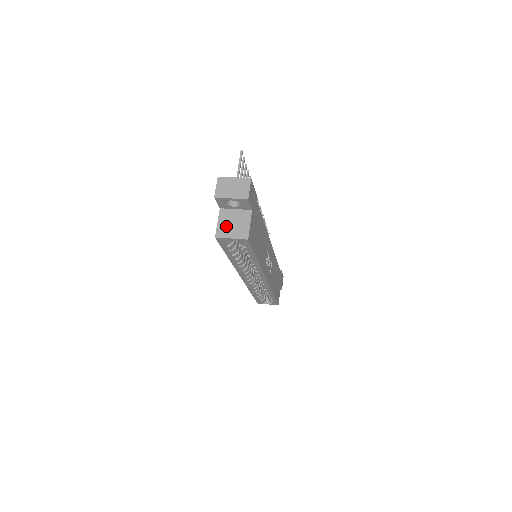
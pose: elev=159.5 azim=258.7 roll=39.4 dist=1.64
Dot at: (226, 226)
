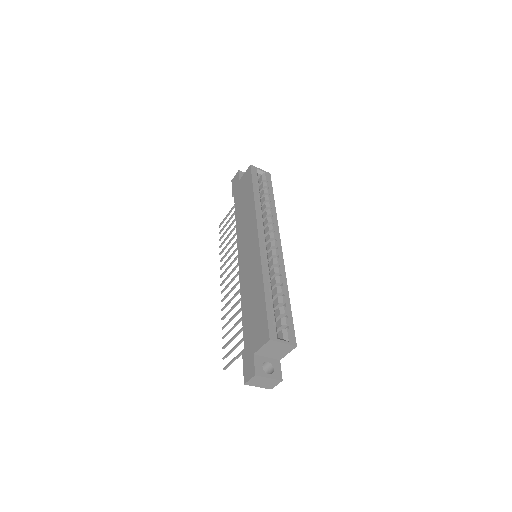
Dot at: occluded
